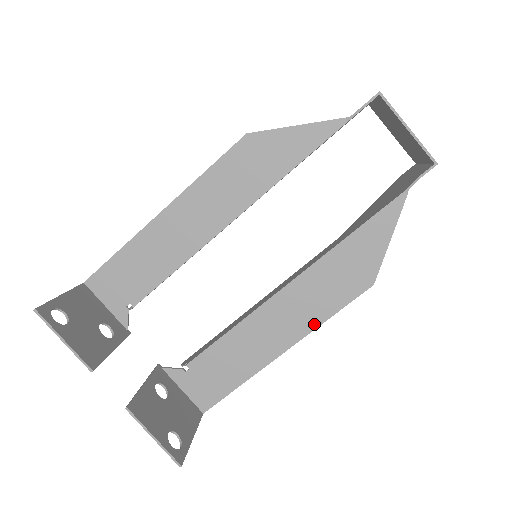
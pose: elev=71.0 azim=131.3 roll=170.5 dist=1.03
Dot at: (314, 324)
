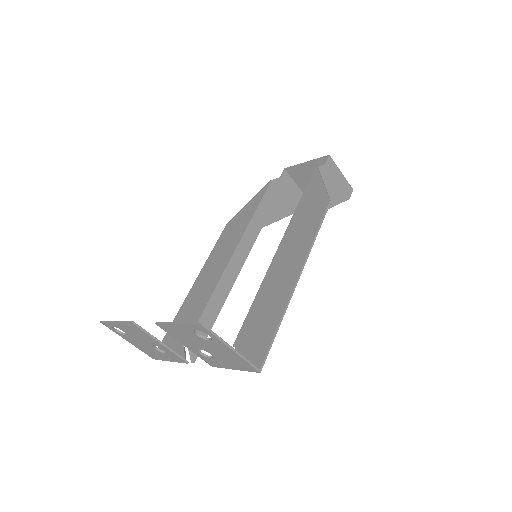
Dot at: (308, 245)
